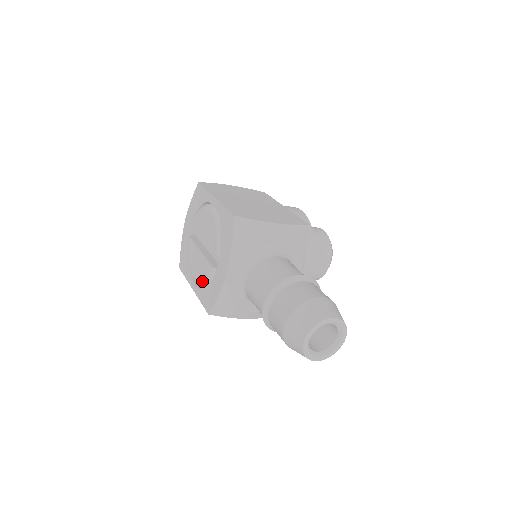
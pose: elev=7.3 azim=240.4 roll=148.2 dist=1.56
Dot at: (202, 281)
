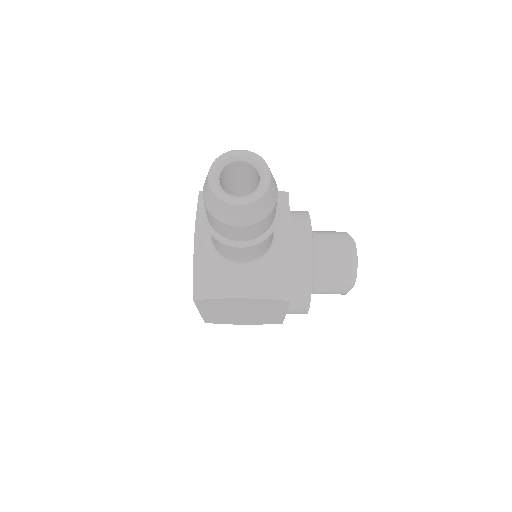
Dot at: occluded
